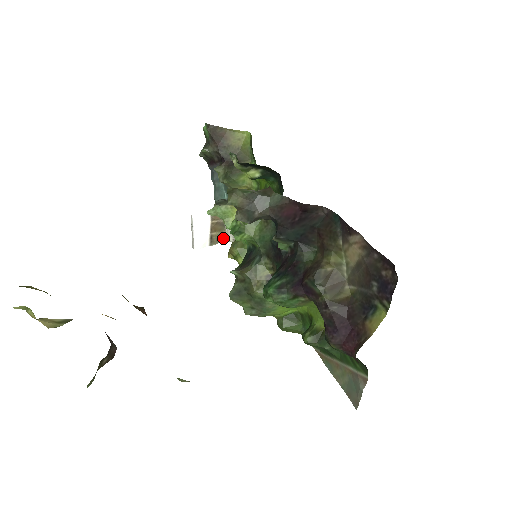
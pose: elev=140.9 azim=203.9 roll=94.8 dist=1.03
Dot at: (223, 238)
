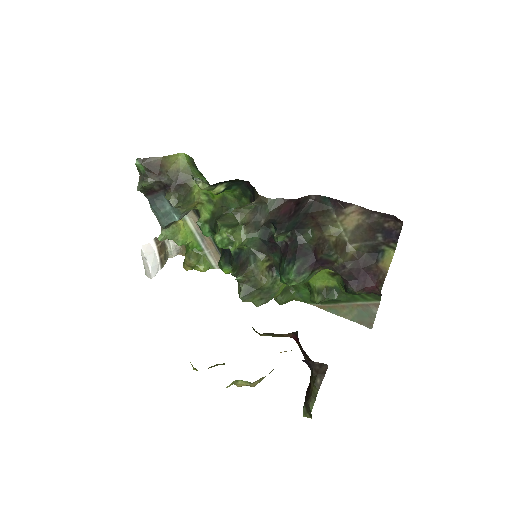
Dot at: (167, 256)
